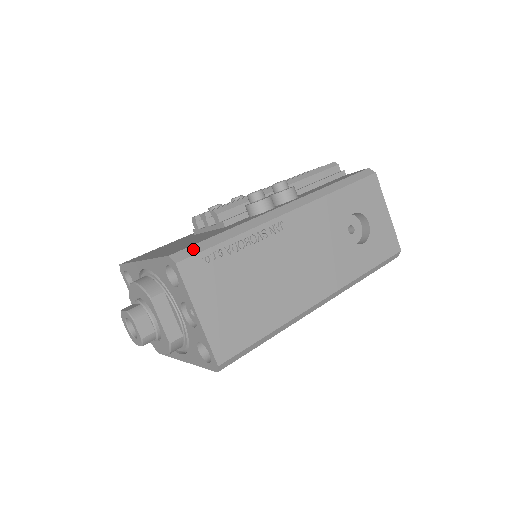
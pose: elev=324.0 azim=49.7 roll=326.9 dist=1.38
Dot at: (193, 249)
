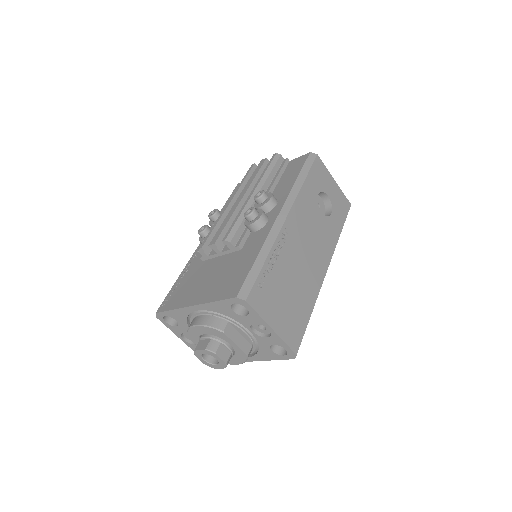
Dot at: (248, 283)
